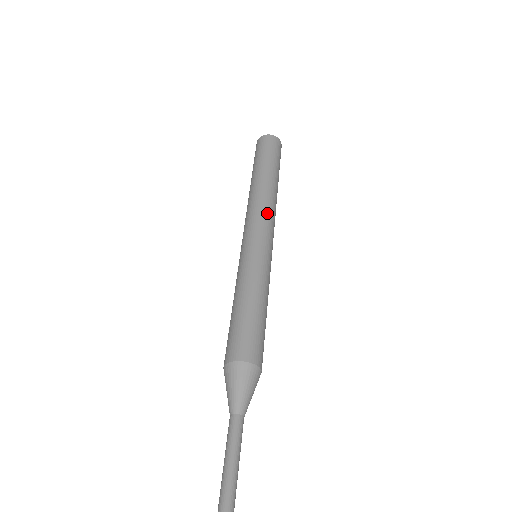
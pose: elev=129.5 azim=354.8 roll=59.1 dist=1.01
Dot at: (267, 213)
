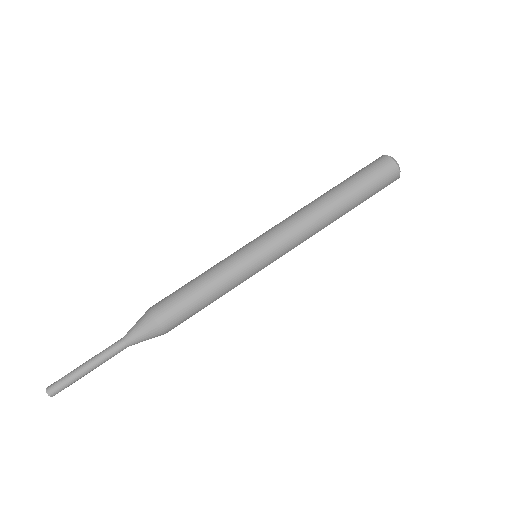
Dot at: (289, 223)
